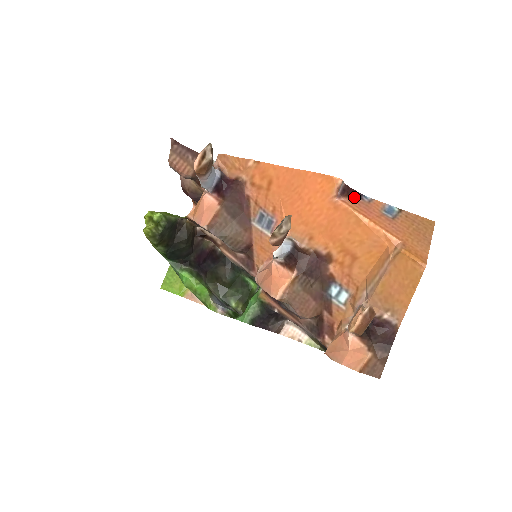
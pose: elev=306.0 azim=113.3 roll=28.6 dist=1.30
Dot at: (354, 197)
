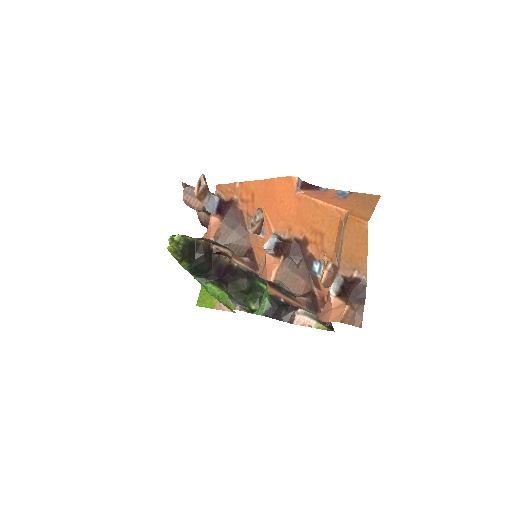
Dot at: (312, 189)
